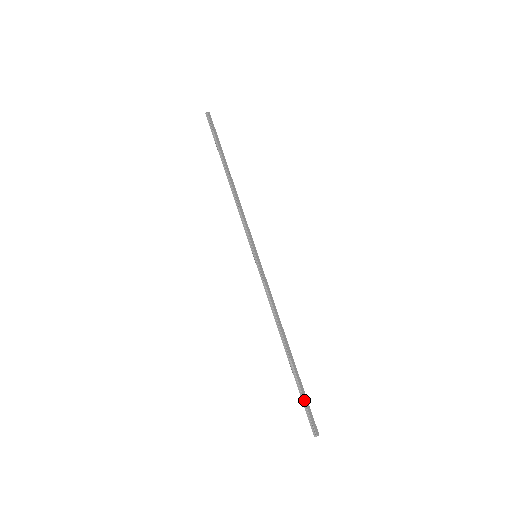
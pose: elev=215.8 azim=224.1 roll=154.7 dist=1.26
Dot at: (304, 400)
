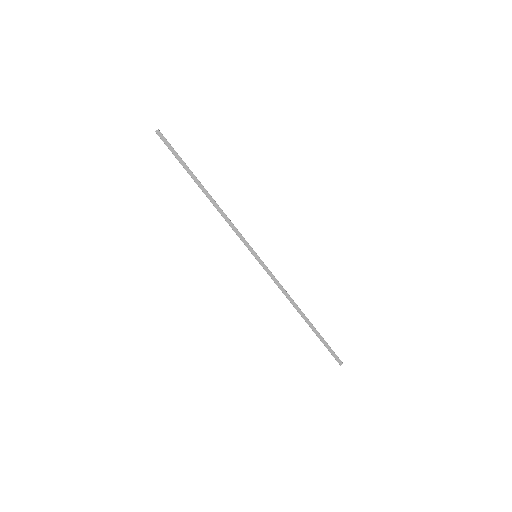
Dot at: occluded
